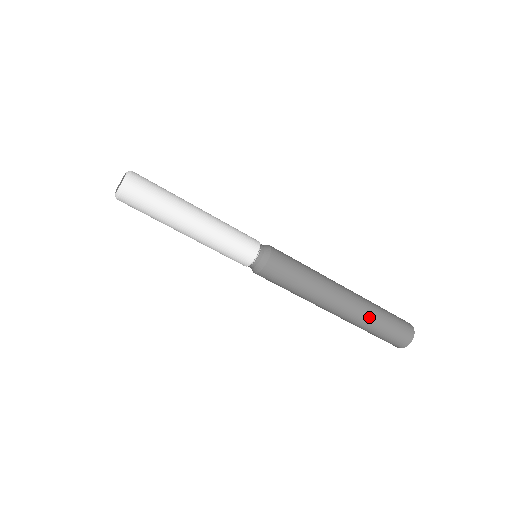
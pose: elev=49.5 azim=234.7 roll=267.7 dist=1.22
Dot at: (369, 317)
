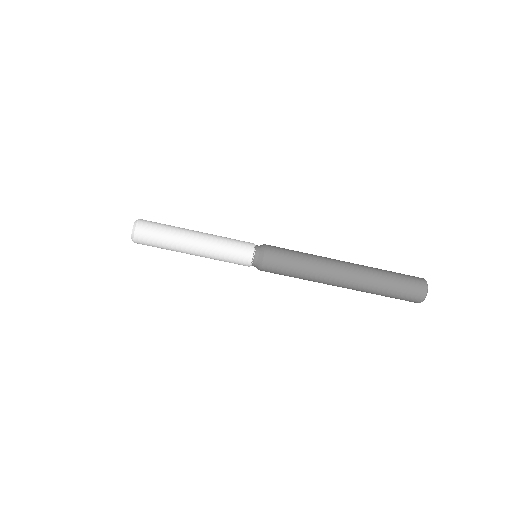
Dot at: (374, 281)
